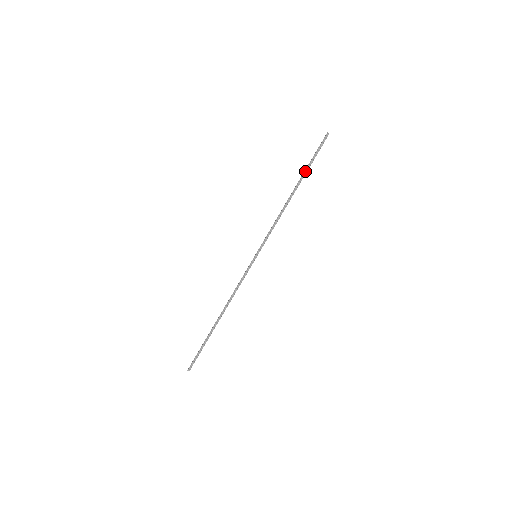
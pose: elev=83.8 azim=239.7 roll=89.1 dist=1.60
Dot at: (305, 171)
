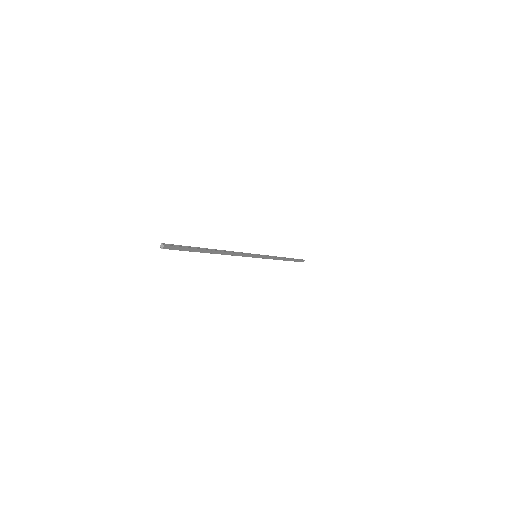
Dot at: (291, 259)
